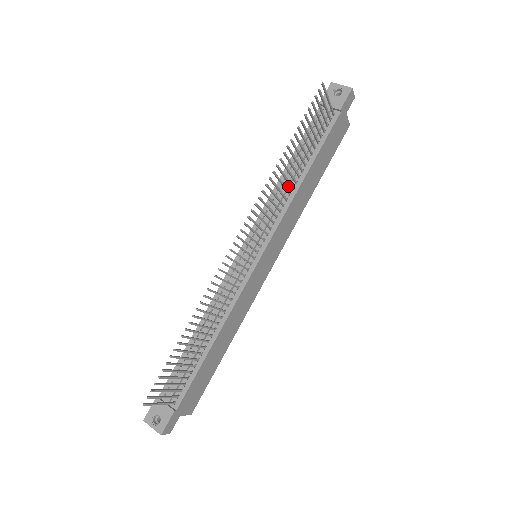
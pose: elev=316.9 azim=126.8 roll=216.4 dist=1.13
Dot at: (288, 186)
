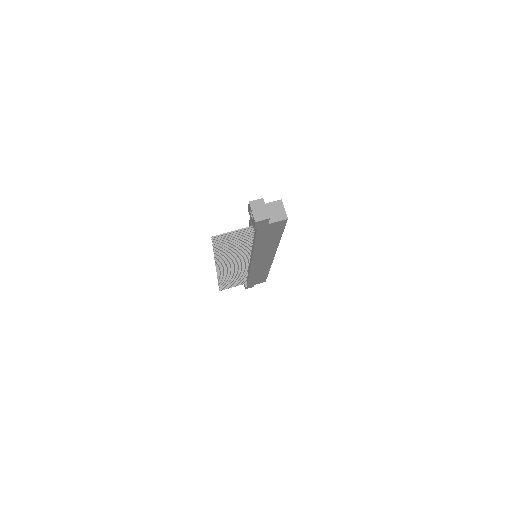
Dot at: occluded
